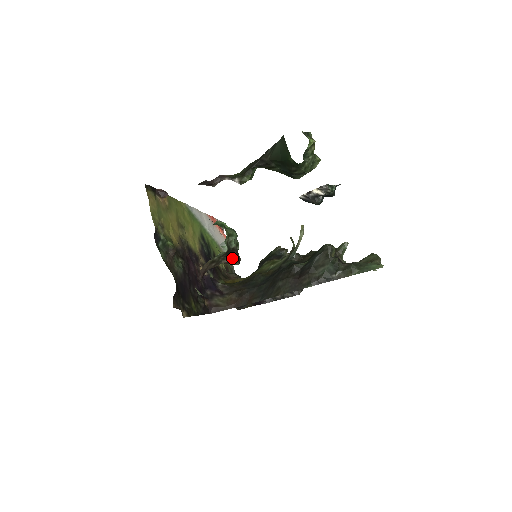
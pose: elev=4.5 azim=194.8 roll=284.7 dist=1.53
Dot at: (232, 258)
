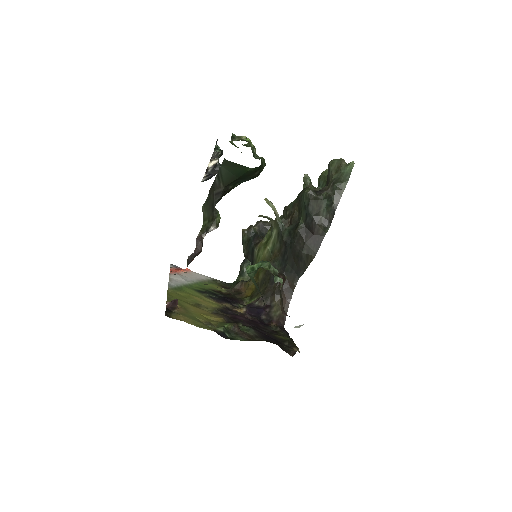
Dot at: occluded
